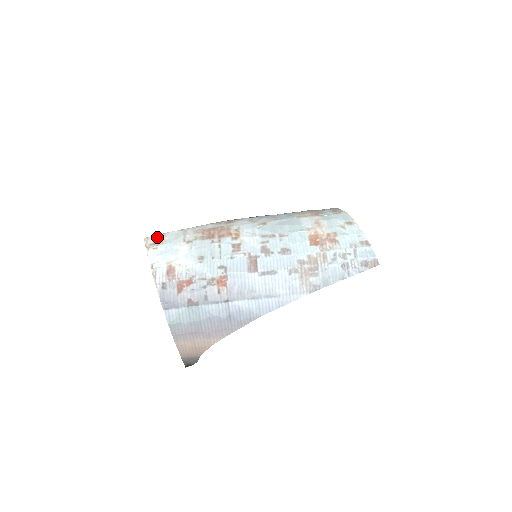
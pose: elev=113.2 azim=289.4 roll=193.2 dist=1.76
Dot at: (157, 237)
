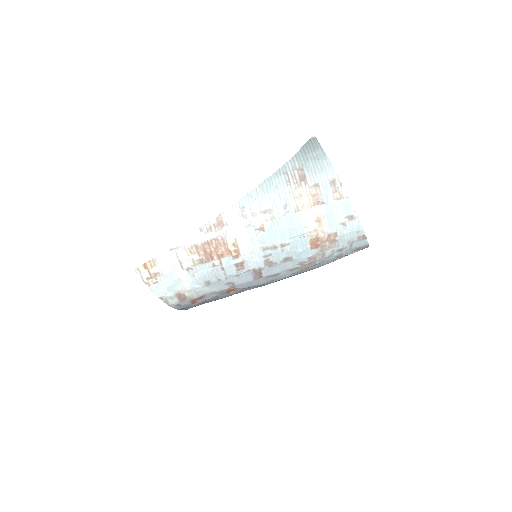
Dot at: (149, 267)
